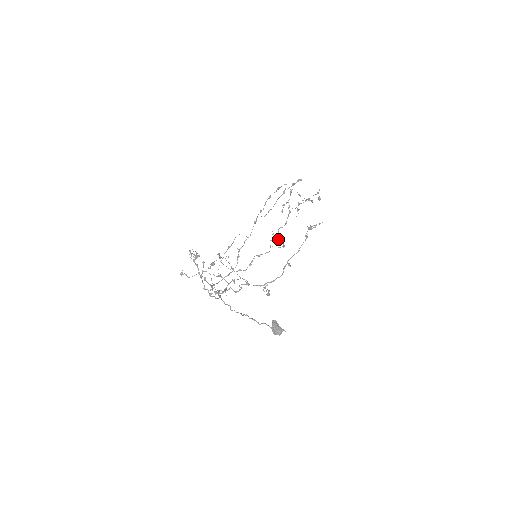
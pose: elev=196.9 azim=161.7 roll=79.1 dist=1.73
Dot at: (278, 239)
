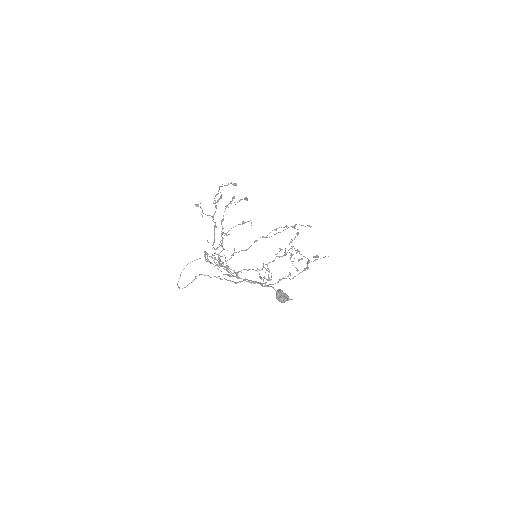
Dot at: (263, 277)
